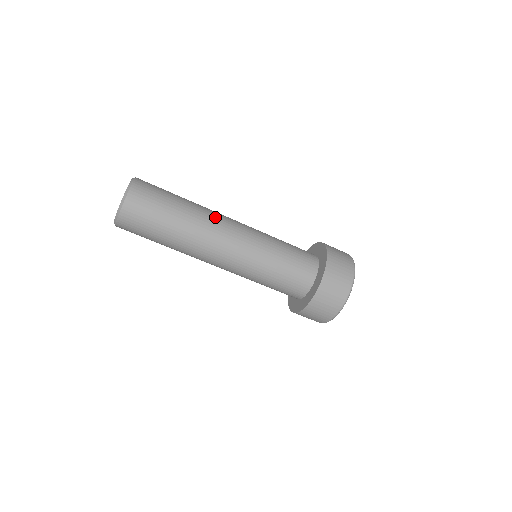
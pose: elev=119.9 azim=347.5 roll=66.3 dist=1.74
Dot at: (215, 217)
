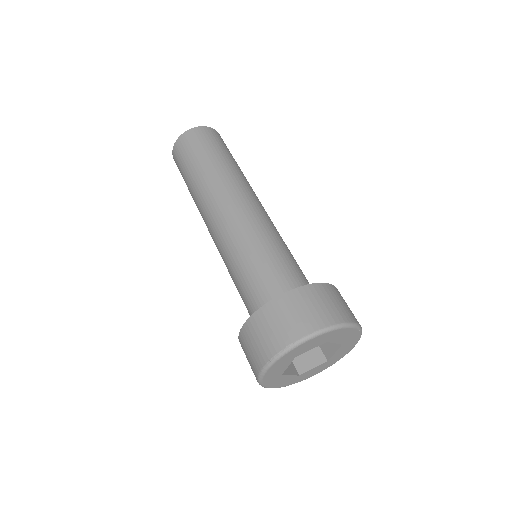
Dot at: (247, 186)
